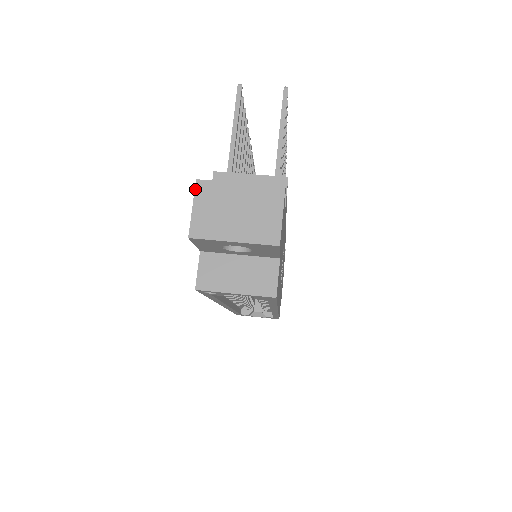
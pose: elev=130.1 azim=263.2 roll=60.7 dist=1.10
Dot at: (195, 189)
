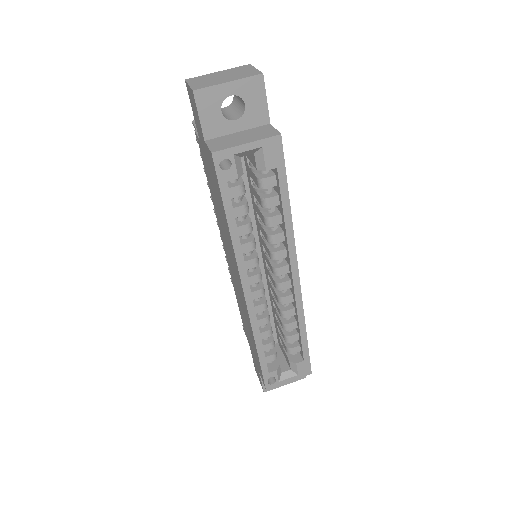
Dot at: (186, 81)
